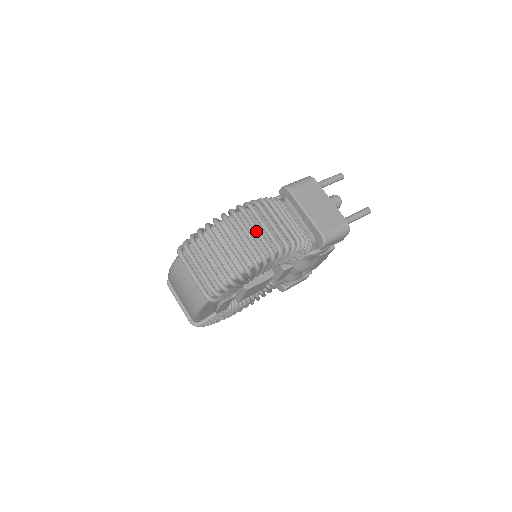
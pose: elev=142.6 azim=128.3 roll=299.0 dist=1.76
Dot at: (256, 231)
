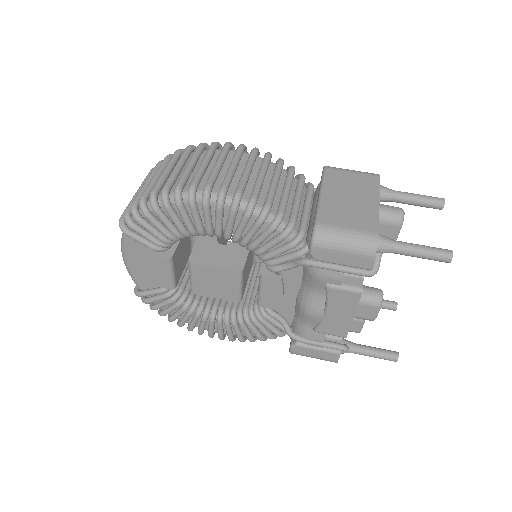
Dot at: (215, 164)
